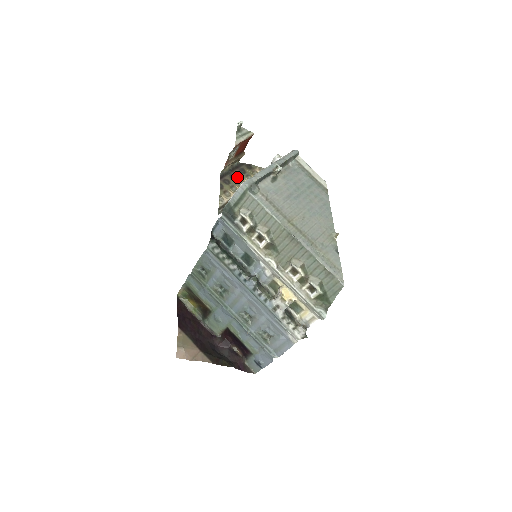
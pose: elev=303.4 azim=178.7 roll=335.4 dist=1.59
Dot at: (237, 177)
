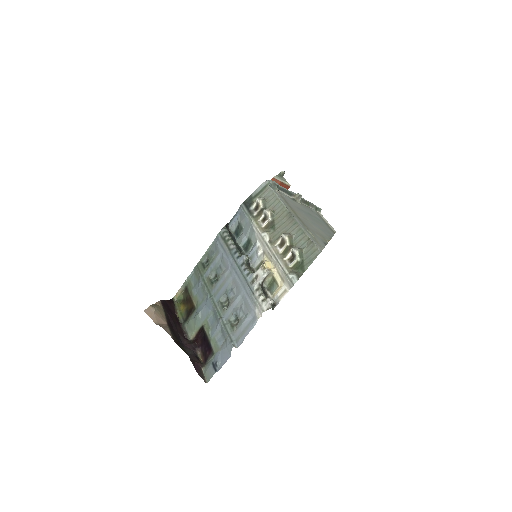
Dot at: occluded
